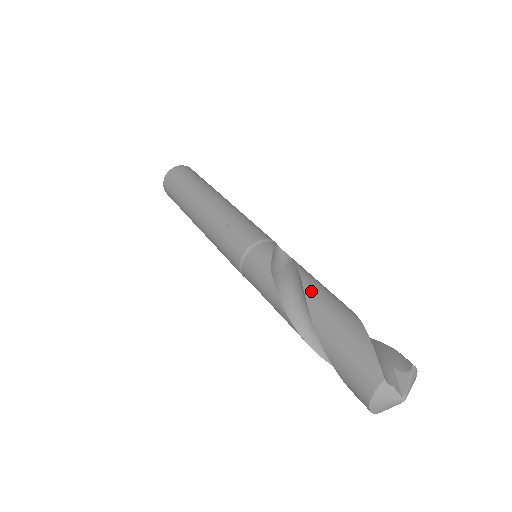
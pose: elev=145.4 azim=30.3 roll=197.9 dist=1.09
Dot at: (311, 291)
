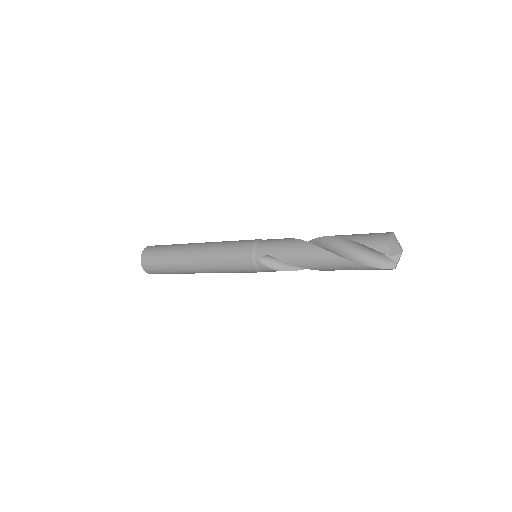
Dot at: occluded
